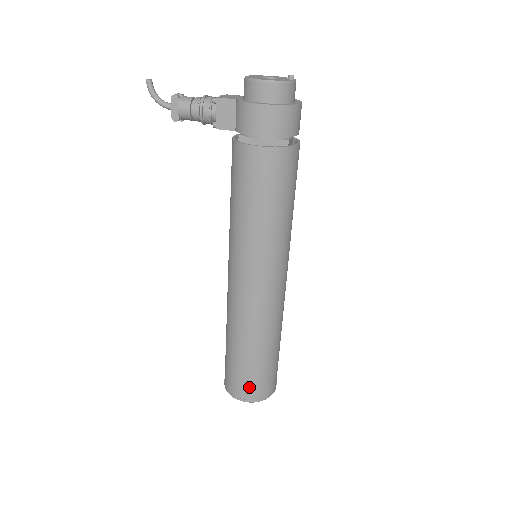
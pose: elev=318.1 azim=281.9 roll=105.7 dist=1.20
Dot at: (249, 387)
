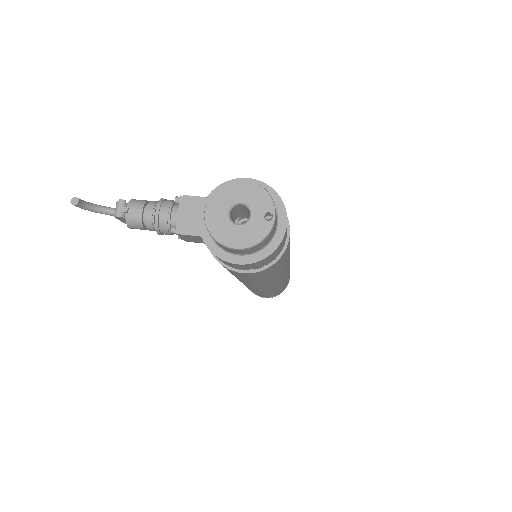
Dot at: occluded
